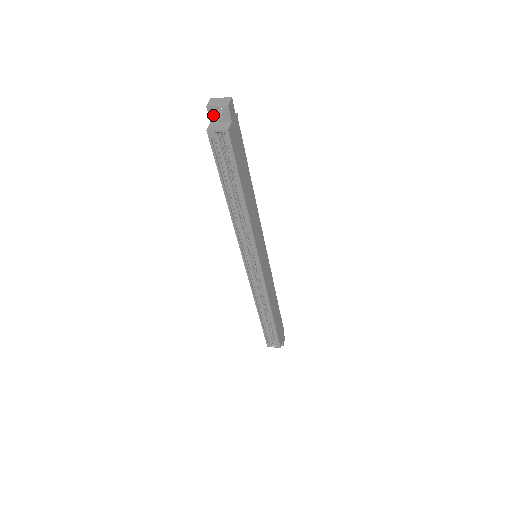
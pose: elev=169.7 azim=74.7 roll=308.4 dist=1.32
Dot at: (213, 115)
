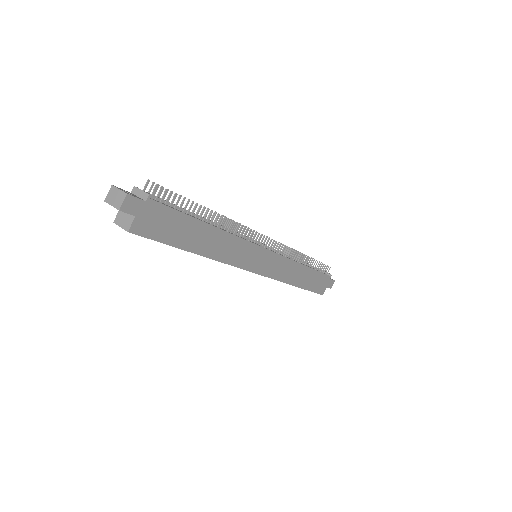
Dot at: occluded
